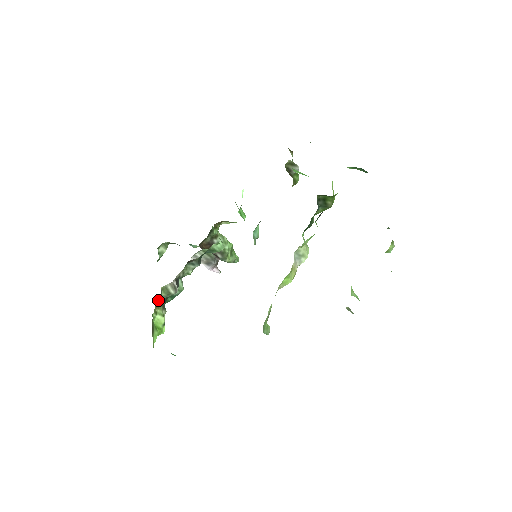
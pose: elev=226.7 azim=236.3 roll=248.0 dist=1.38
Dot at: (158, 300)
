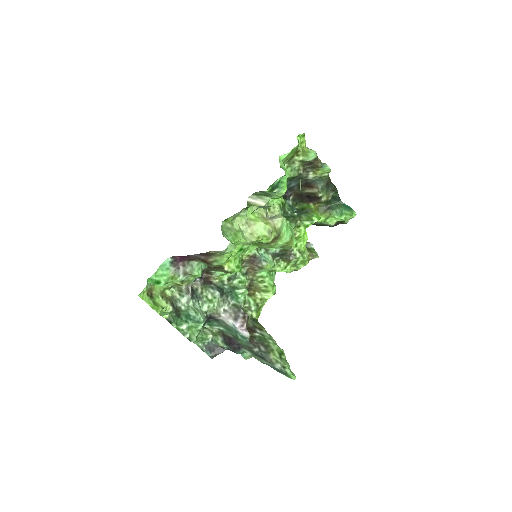
Dot at: (171, 297)
